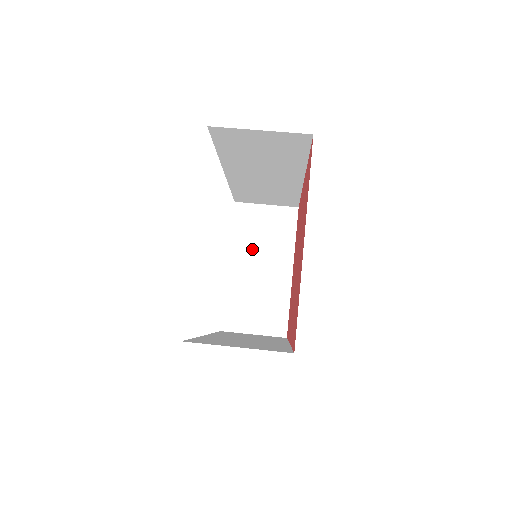
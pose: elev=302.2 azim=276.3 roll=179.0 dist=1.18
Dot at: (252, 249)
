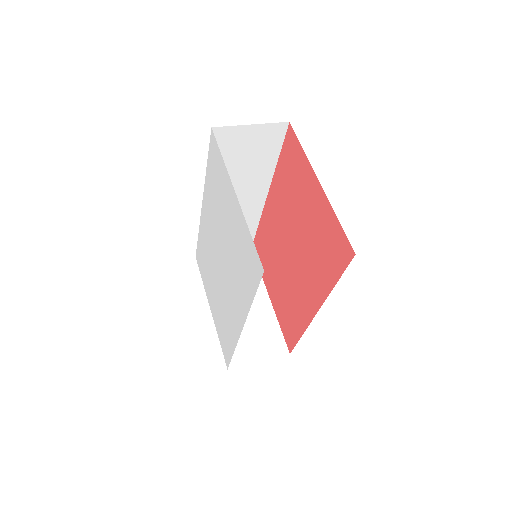
Dot at: occluded
